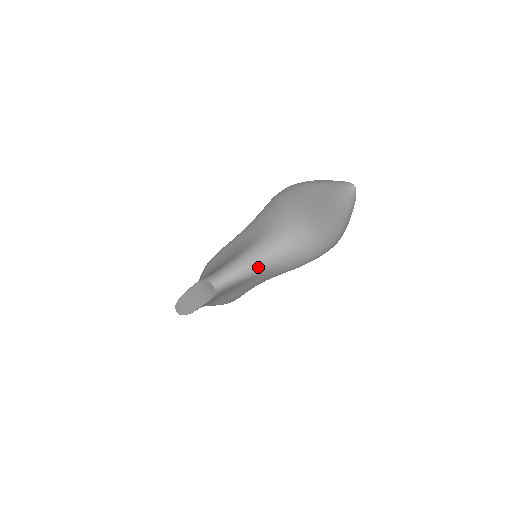
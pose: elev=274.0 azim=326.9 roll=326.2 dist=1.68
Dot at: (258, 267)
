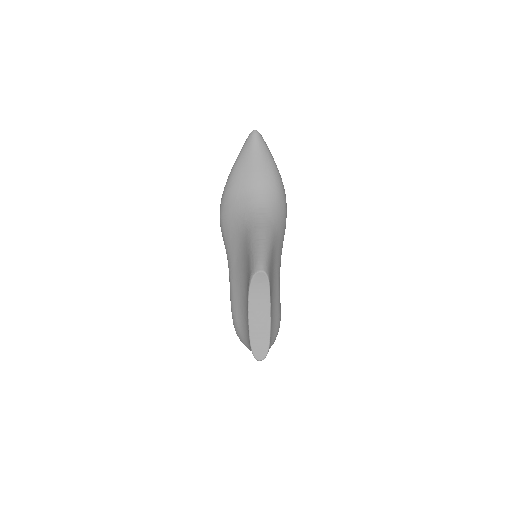
Dot at: (268, 237)
